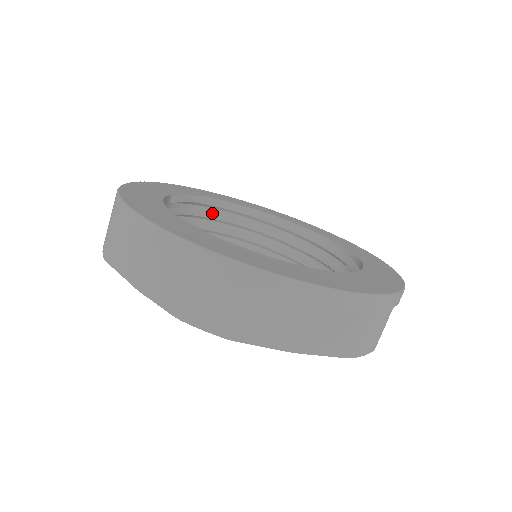
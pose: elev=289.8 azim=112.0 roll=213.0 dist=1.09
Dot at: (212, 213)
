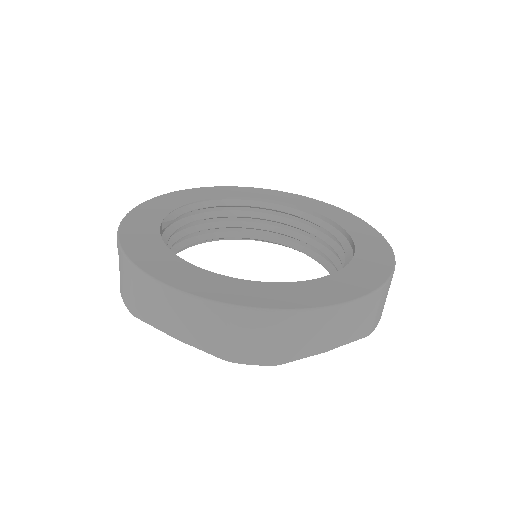
Dot at: (195, 215)
